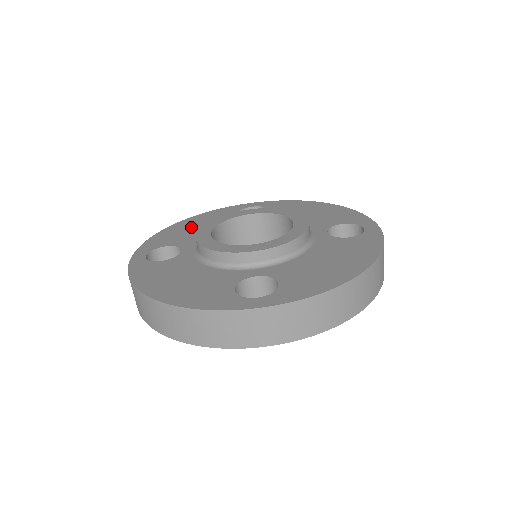
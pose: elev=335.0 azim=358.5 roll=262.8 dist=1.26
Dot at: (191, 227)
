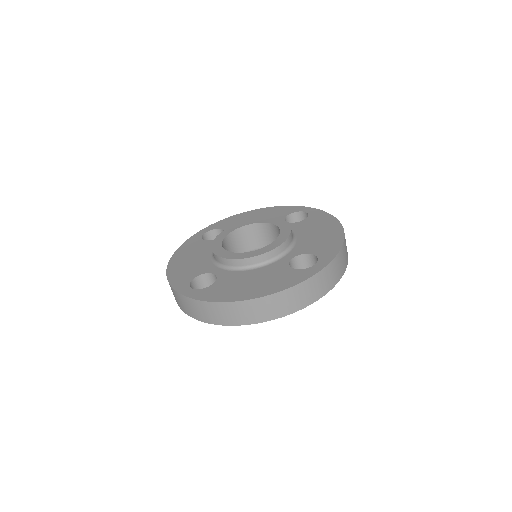
Dot at: (252, 218)
